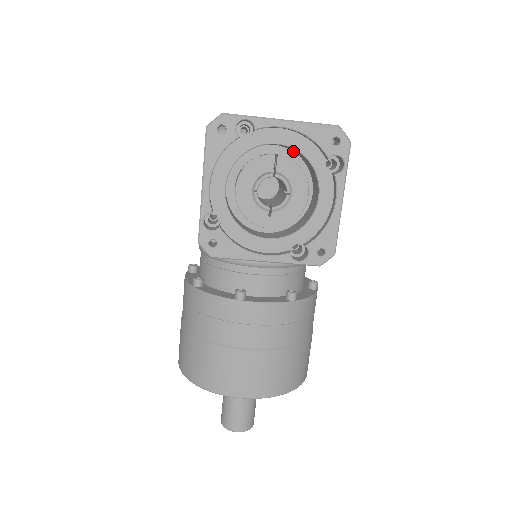
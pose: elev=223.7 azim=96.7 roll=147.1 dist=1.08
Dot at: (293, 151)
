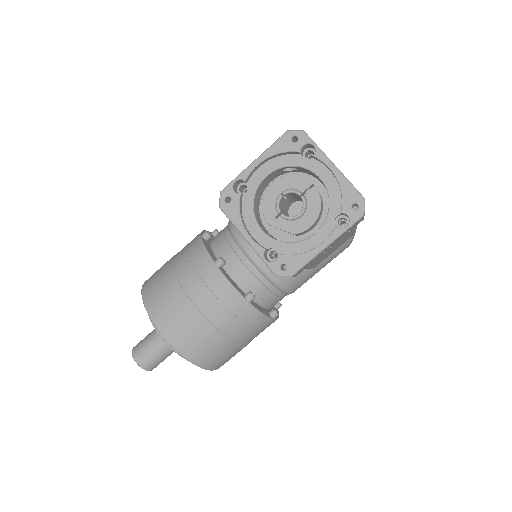
Dot at: occluded
